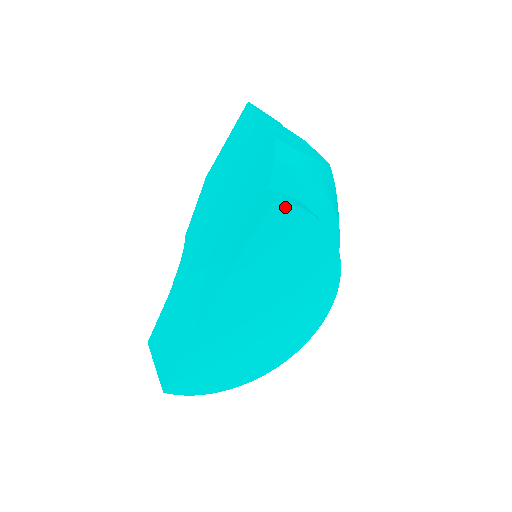
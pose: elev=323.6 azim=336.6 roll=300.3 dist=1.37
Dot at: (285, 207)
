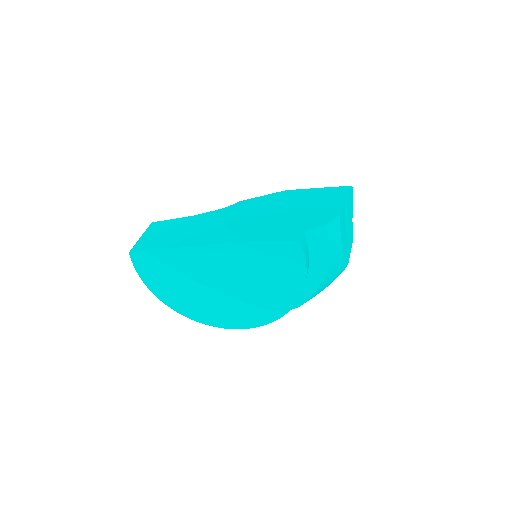
Dot at: (300, 249)
